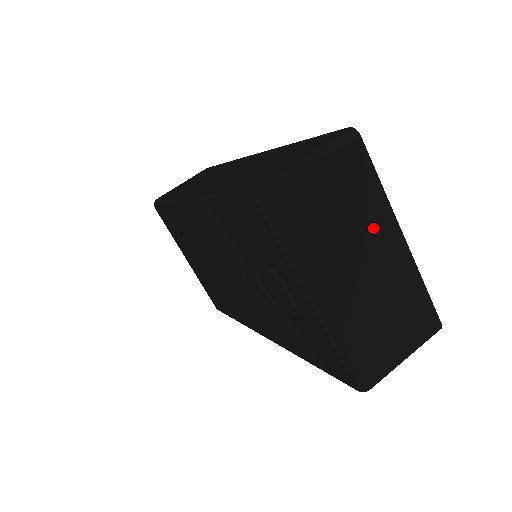
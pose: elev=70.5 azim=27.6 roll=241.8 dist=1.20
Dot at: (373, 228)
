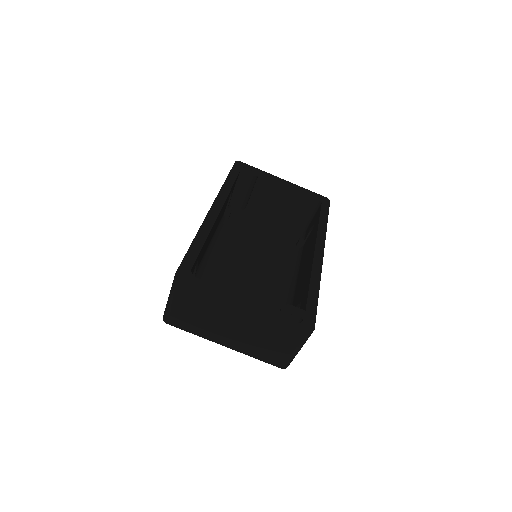
Dot at: (223, 311)
